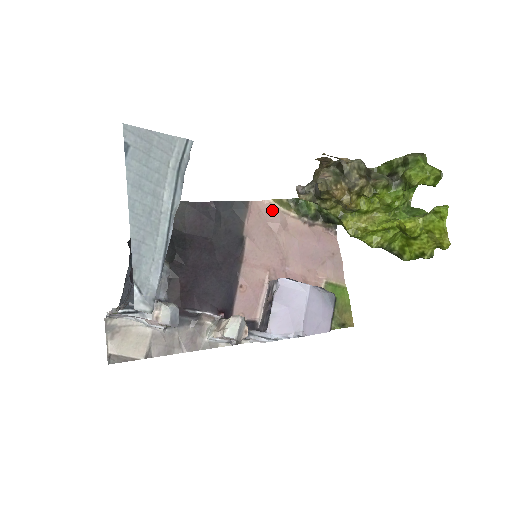
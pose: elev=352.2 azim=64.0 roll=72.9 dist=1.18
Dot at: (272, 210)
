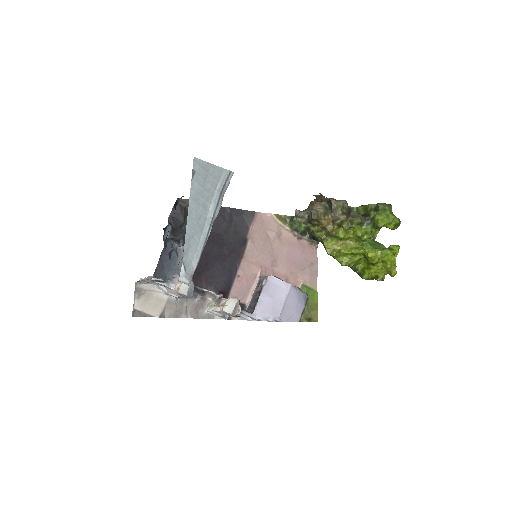
Dot at: (272, 222)
